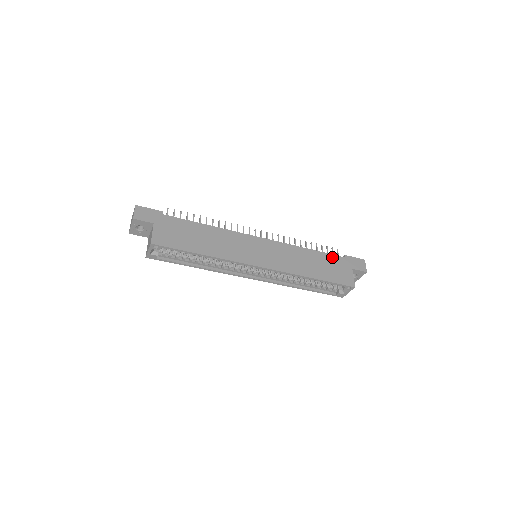
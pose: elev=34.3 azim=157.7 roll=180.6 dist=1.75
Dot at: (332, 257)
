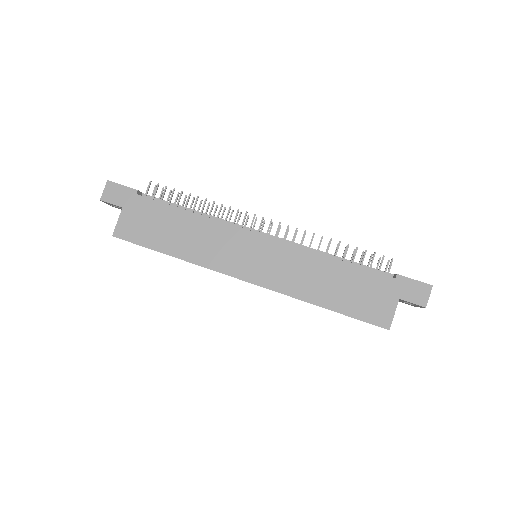
Dot at: (370, 276)
